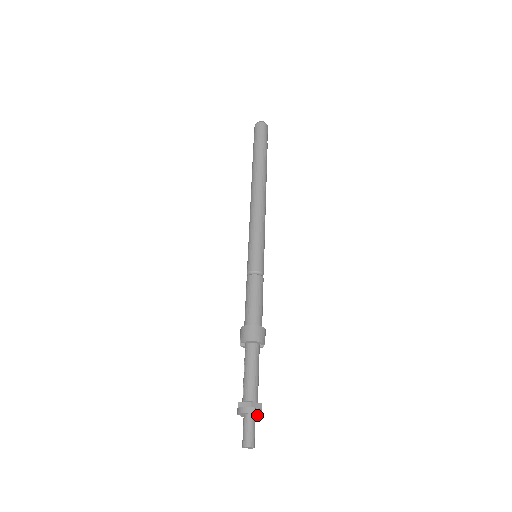
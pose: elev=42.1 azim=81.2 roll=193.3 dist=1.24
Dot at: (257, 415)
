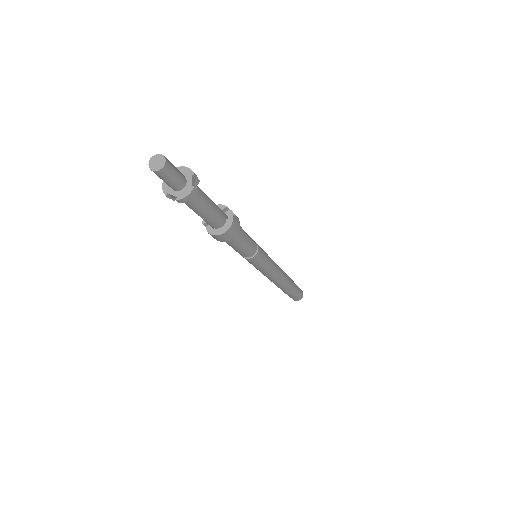
Dot at: (186, 175)
